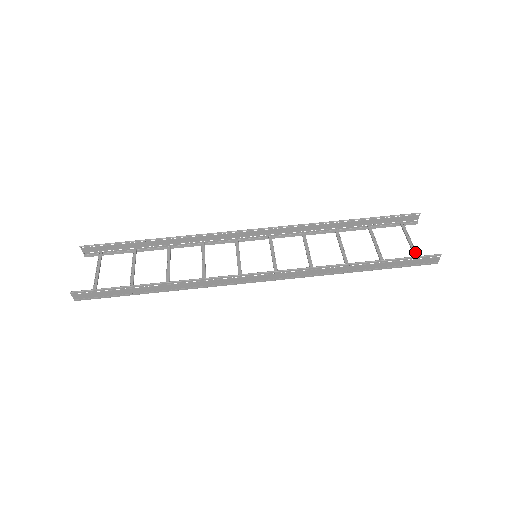
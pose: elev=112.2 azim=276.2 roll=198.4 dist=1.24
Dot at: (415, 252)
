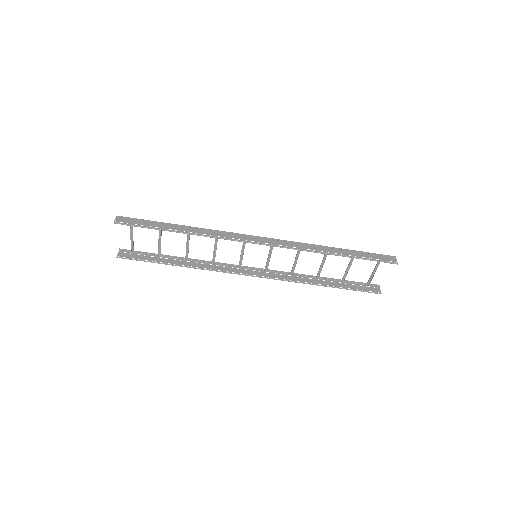
Dot at: (372, 277)
